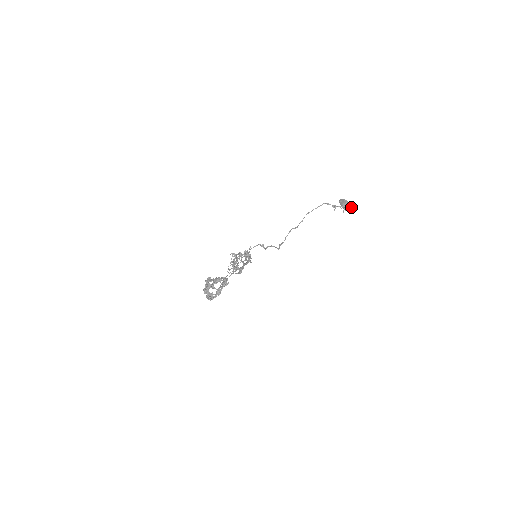
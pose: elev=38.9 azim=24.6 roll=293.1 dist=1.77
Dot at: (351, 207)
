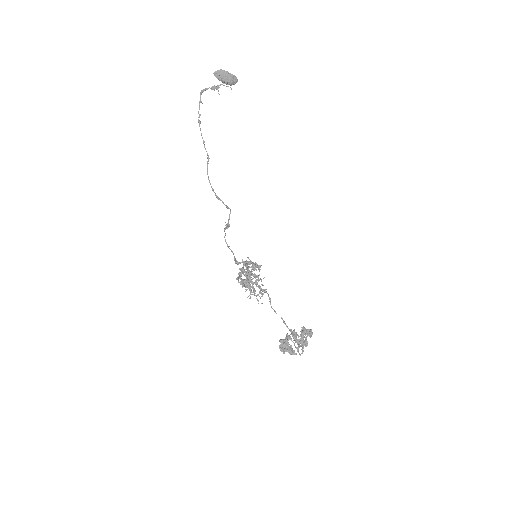
Dot at: (236, 77)
